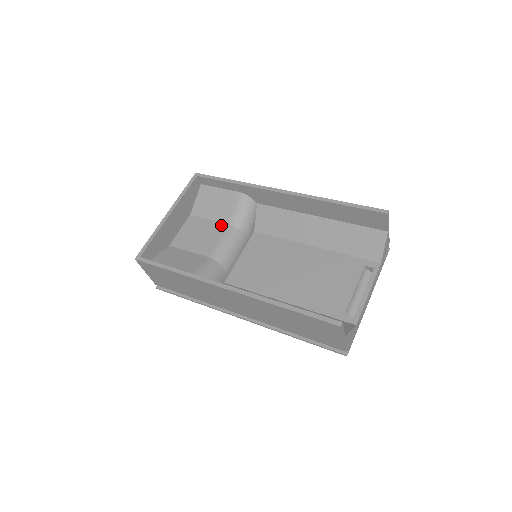
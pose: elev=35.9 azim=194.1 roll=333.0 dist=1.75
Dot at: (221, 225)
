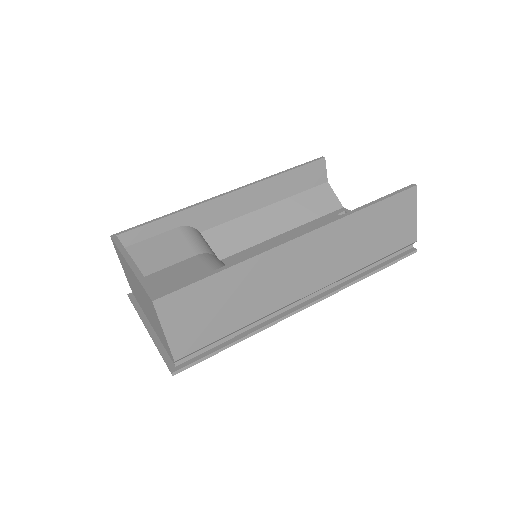
Dot at: (190, 259)
